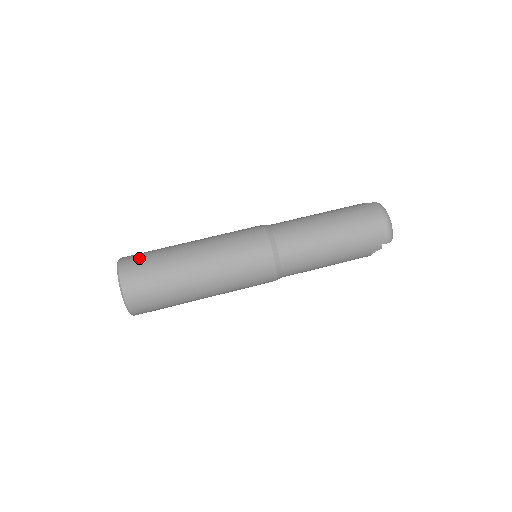
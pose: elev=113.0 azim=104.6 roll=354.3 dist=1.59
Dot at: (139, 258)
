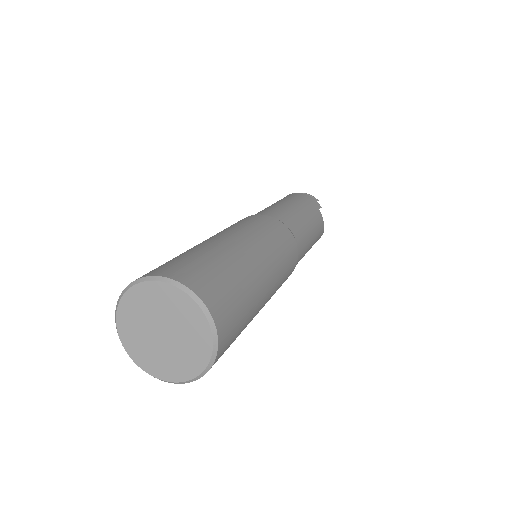
Dot at: occluded
